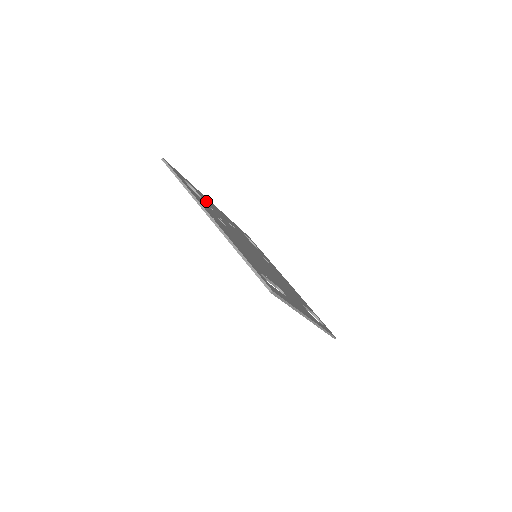
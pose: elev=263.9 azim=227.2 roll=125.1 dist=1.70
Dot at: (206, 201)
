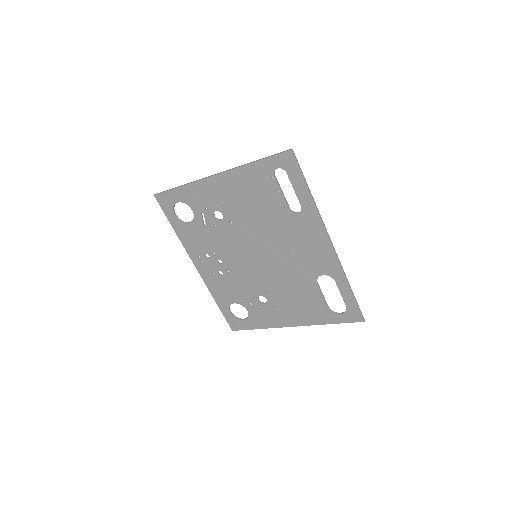
Dot at: (196, 231)
